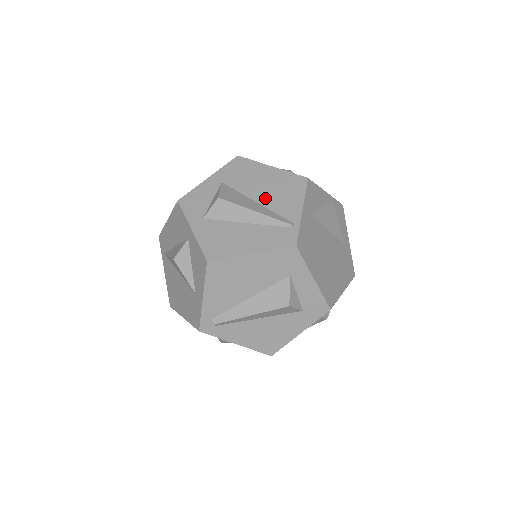
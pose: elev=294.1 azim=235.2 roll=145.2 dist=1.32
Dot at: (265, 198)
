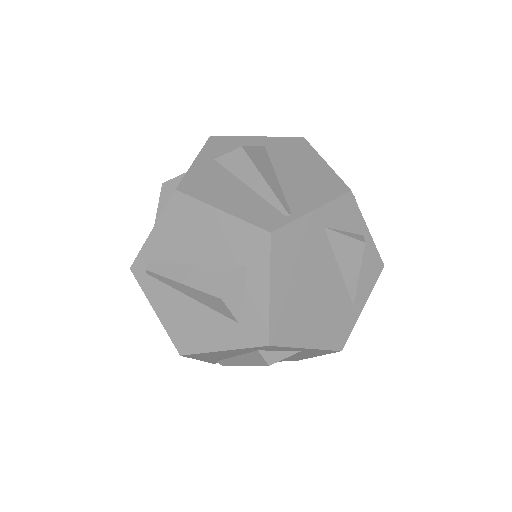
Dot at: (289, 179)
